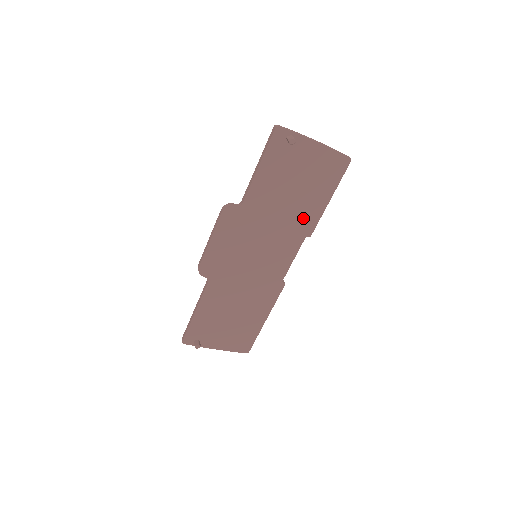
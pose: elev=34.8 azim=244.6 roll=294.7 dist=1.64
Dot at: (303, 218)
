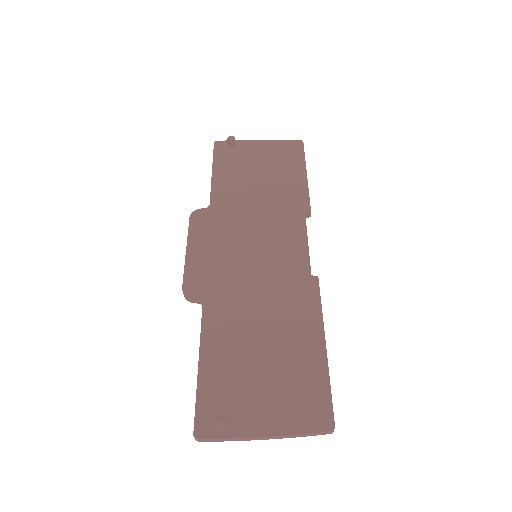
Dot at: (288, 198)
